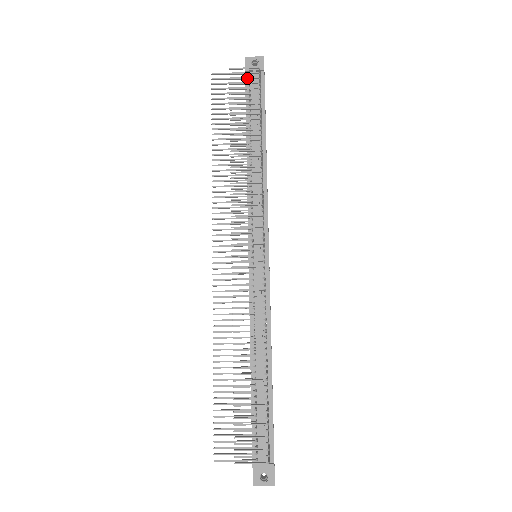
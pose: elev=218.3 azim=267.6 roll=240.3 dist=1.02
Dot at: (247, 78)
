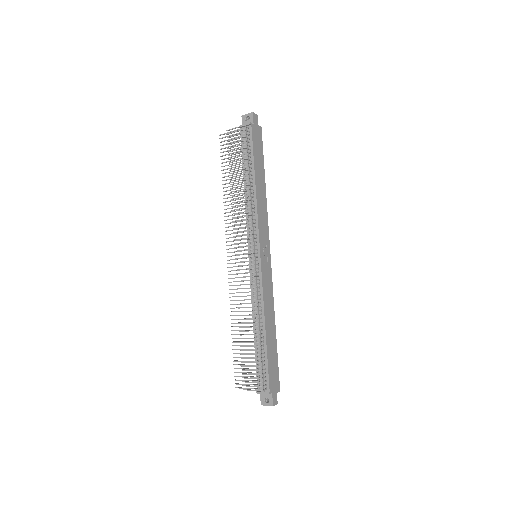
Dot at: (237, 135)
